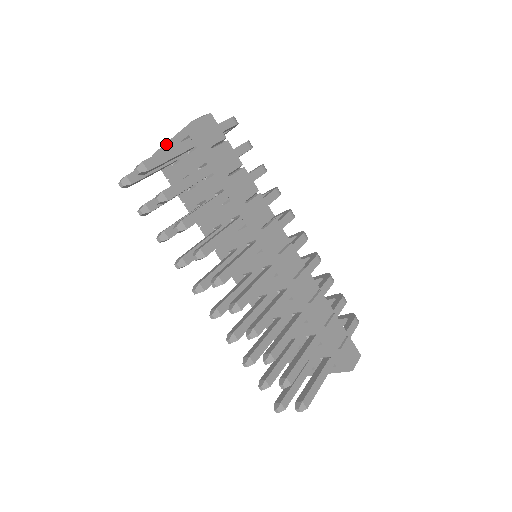
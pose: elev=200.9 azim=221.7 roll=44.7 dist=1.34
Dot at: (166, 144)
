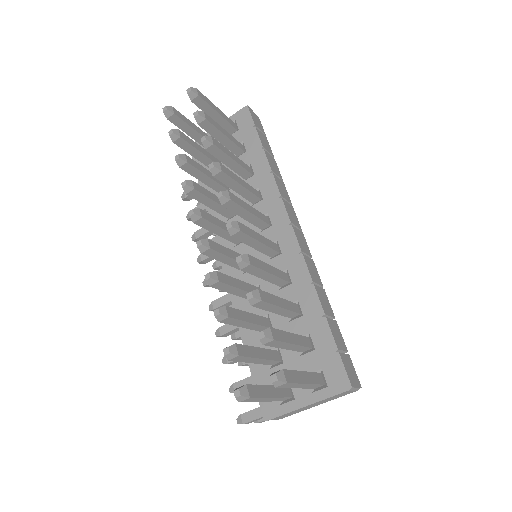
Dot at: occluded
